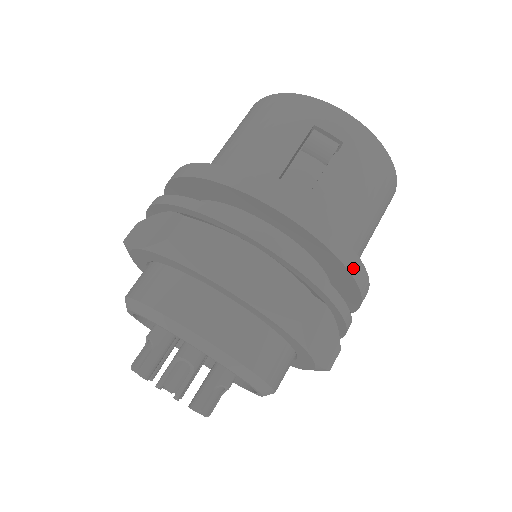
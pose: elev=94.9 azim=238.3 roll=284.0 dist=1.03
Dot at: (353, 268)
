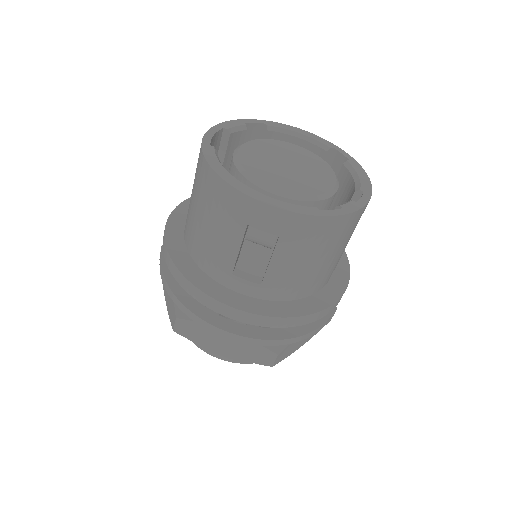
Dot at: (310, 320)
